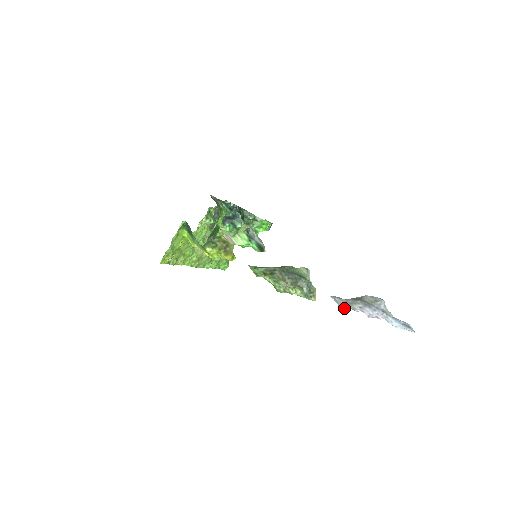
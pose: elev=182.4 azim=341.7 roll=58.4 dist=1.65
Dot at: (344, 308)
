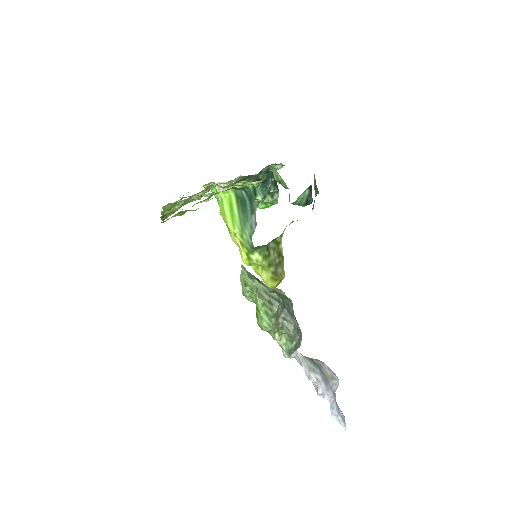
Dot at: (287, 357)
